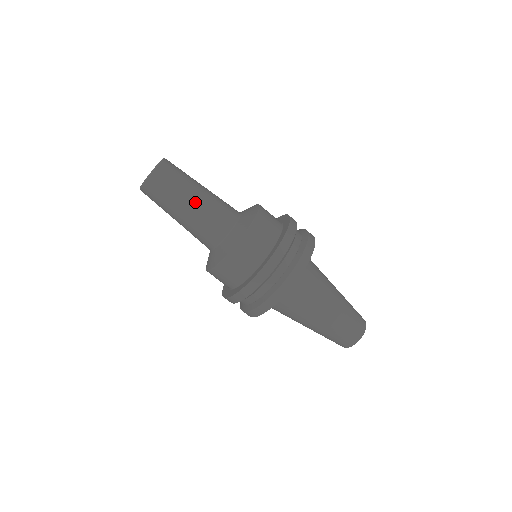
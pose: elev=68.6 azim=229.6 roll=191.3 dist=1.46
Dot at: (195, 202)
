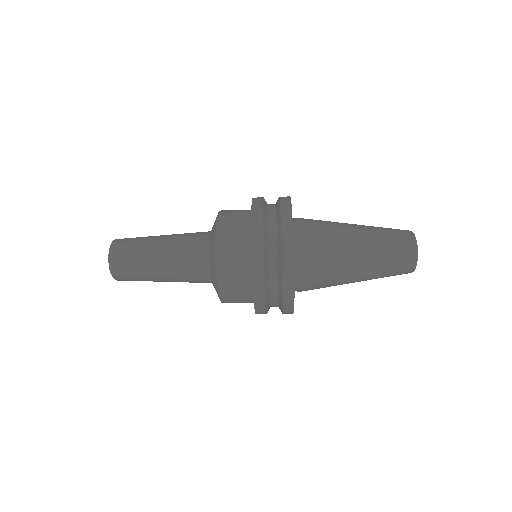
Dot at: (160, 253)
